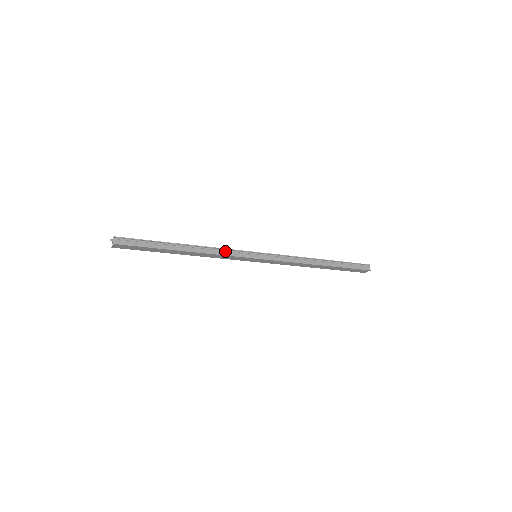
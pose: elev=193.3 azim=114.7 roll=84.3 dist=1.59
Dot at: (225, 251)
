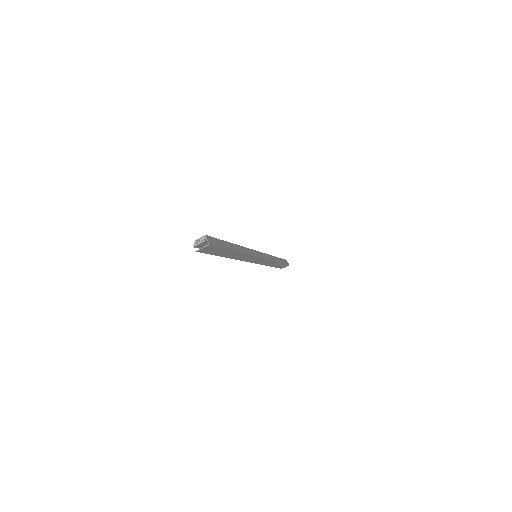
Dot at: (250, 251)
